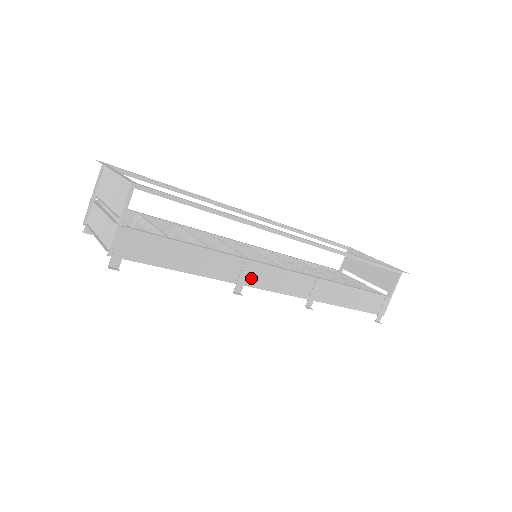
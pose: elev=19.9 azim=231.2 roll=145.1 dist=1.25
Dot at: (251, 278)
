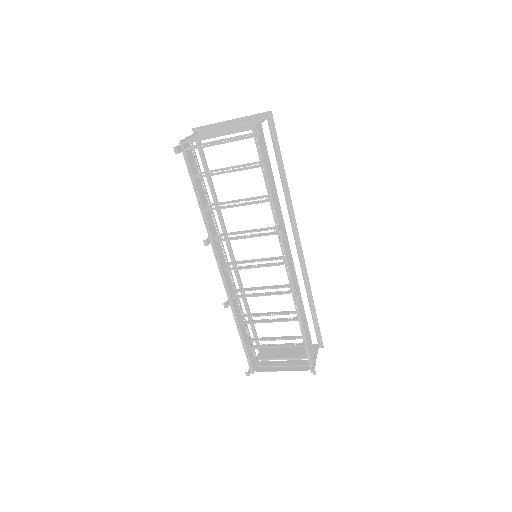
Dot at: occluded
